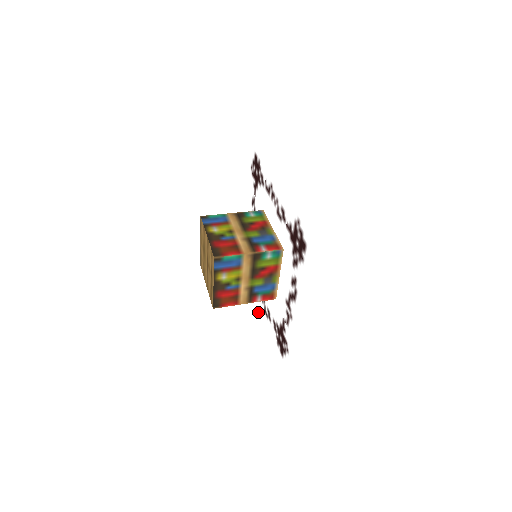
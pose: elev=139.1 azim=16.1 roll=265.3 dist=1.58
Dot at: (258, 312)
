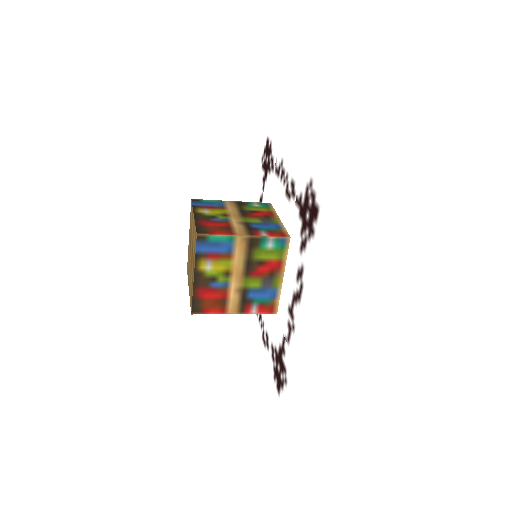
Dot at: (255, 344)
